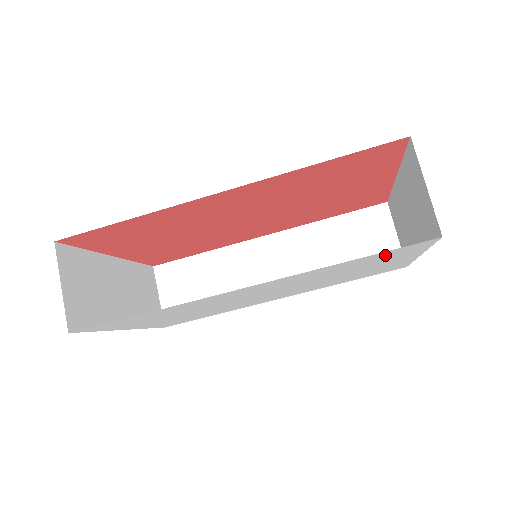
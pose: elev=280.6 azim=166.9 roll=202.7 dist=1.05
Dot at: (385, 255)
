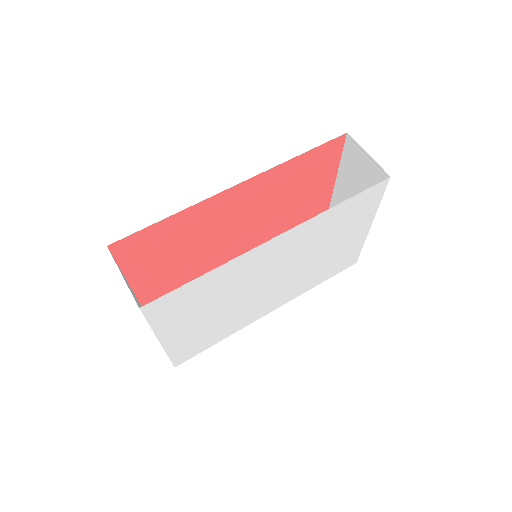
Dot at: (358, 204)
